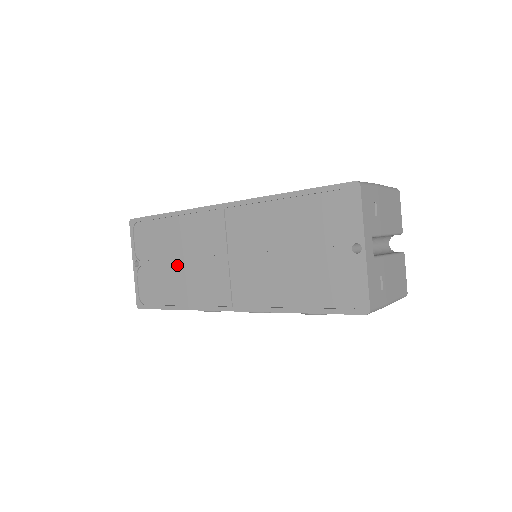
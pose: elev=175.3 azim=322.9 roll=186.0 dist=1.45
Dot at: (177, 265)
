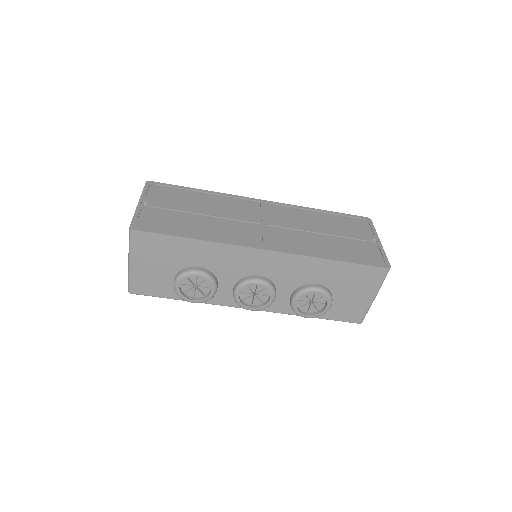
Dot at: (204, 216)
